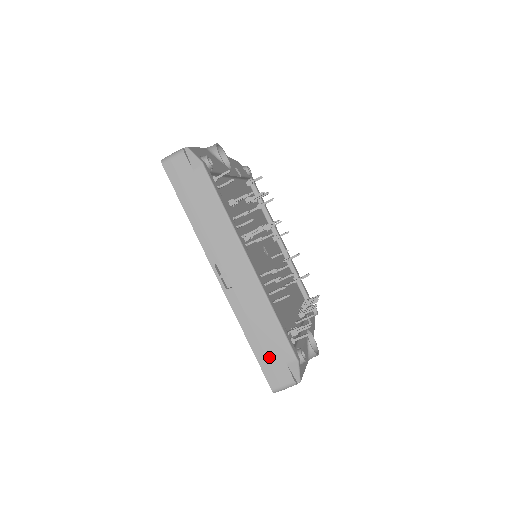
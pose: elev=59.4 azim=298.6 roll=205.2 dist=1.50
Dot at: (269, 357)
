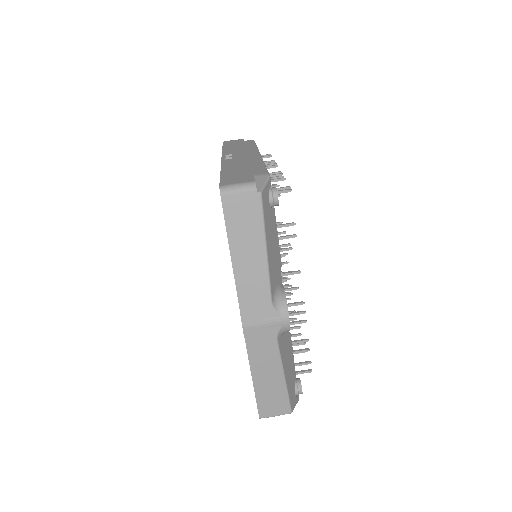
Dot at: (236, 174)
